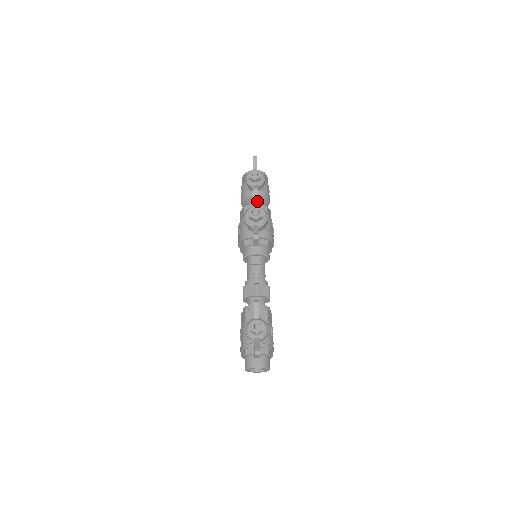
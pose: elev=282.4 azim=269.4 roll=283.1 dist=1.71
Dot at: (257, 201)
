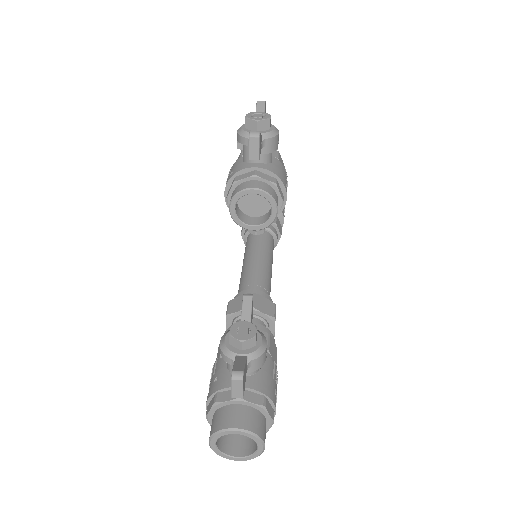
Dot at: occluded
